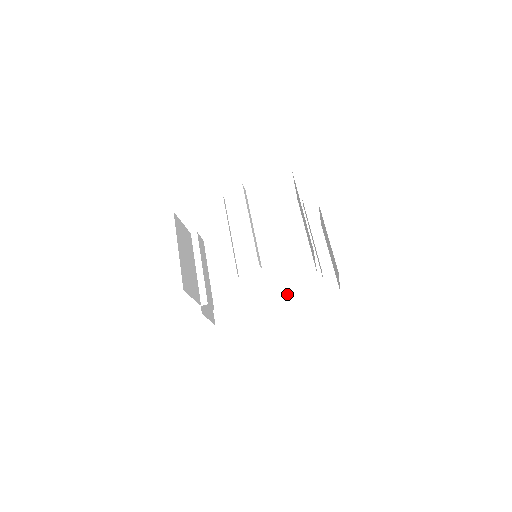
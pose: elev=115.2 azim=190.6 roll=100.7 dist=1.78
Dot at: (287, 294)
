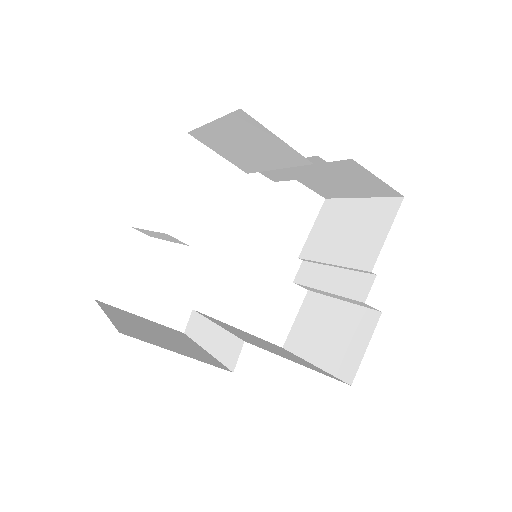
Dot at: (273, 351)
